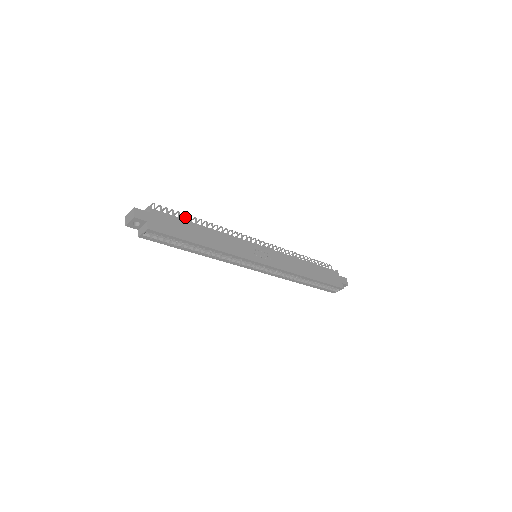
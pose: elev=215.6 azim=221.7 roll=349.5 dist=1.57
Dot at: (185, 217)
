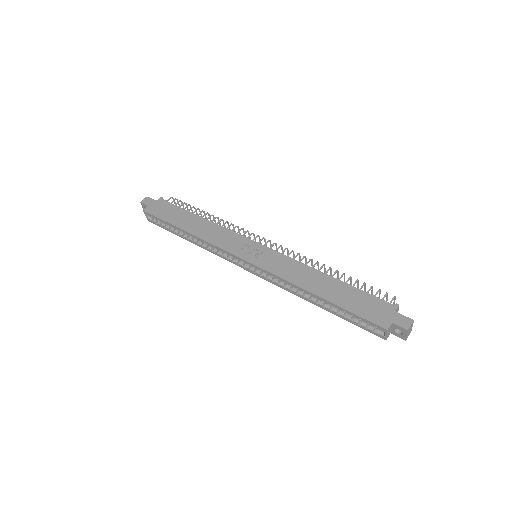
Dot at: occluded
